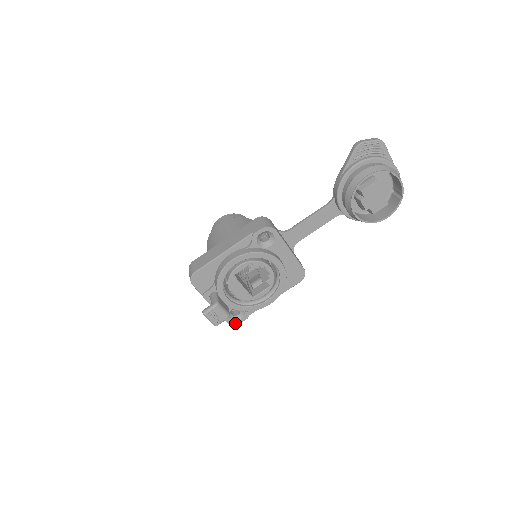
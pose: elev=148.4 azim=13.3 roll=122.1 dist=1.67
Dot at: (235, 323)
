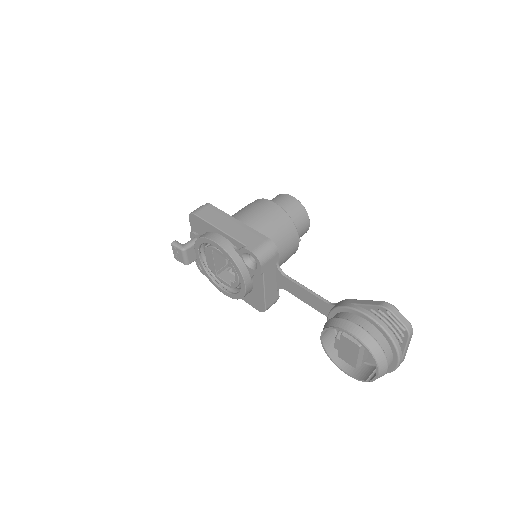
Dot at: (201, 270)
